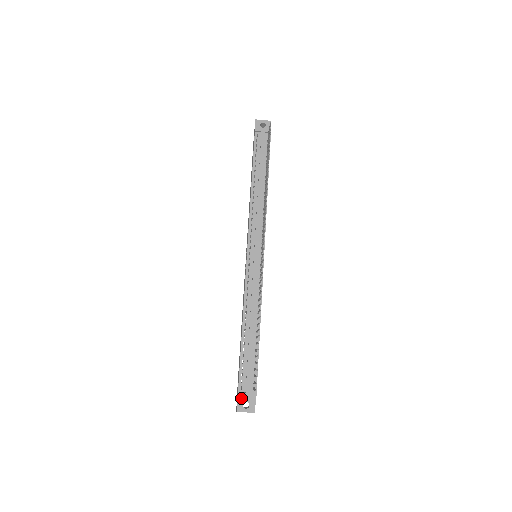
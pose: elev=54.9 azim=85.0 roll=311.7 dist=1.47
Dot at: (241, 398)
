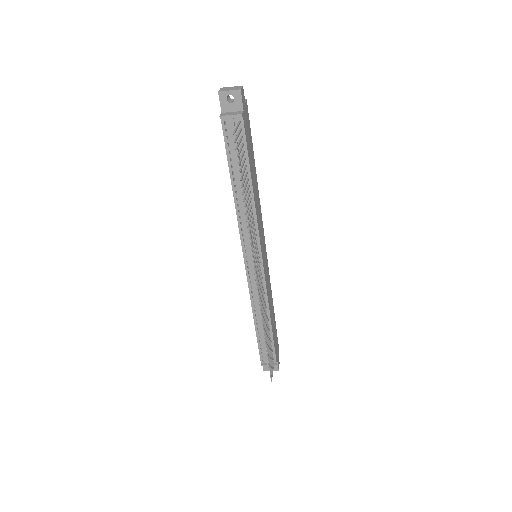
Dot at: occluded
